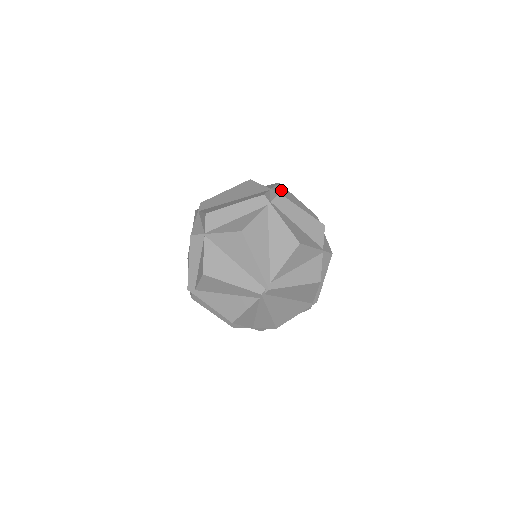
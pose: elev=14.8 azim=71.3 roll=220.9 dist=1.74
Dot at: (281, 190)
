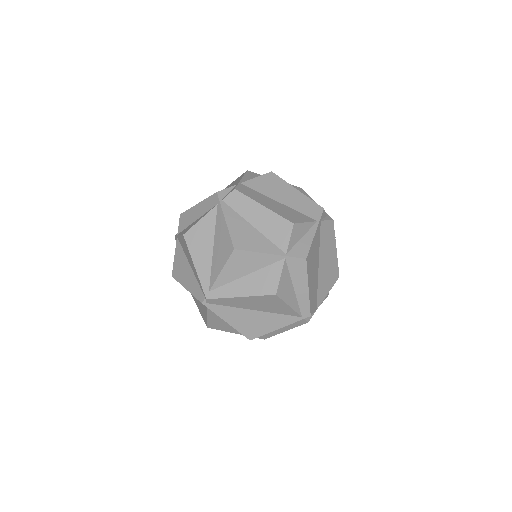
Dot at: (265, 181)
